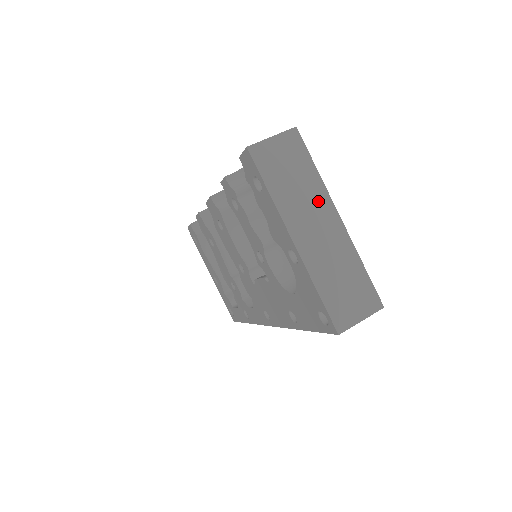
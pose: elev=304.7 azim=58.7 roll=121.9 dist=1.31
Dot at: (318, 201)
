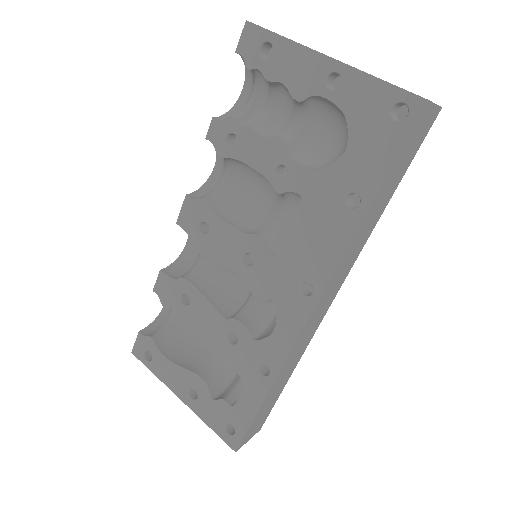
Dot at: occluded
